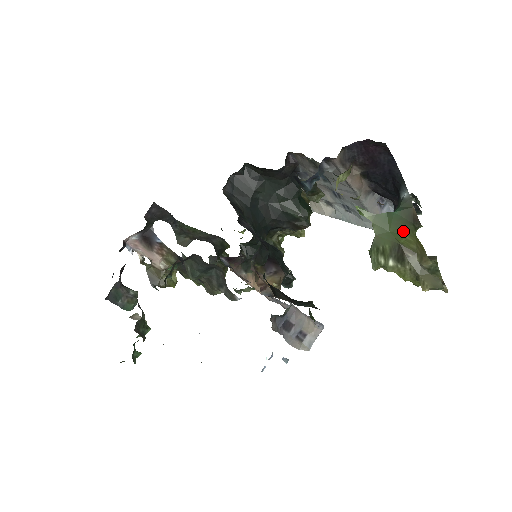
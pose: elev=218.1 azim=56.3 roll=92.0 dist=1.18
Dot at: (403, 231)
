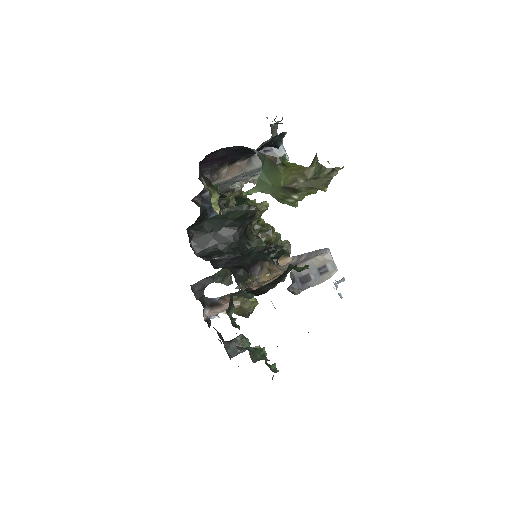
Dot at: (277, 176)
